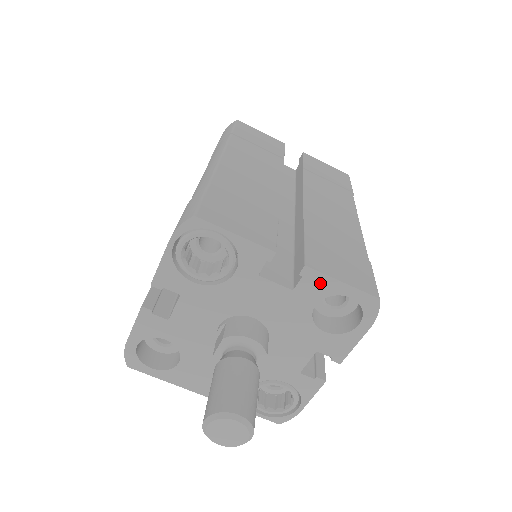
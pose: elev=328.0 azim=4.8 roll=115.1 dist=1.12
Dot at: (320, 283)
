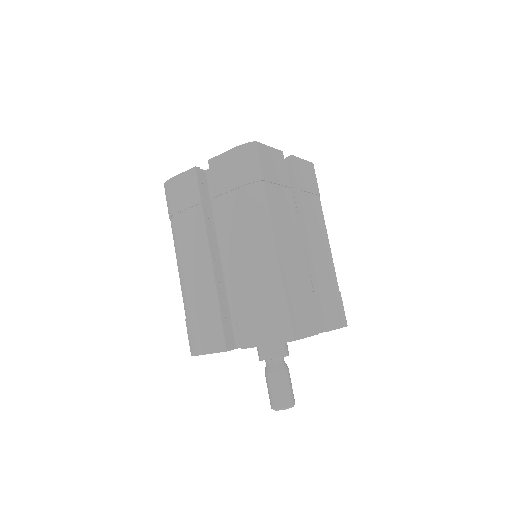
Dot at: occluded
